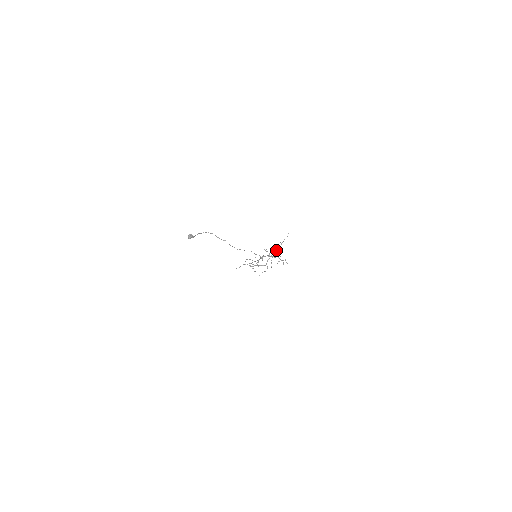
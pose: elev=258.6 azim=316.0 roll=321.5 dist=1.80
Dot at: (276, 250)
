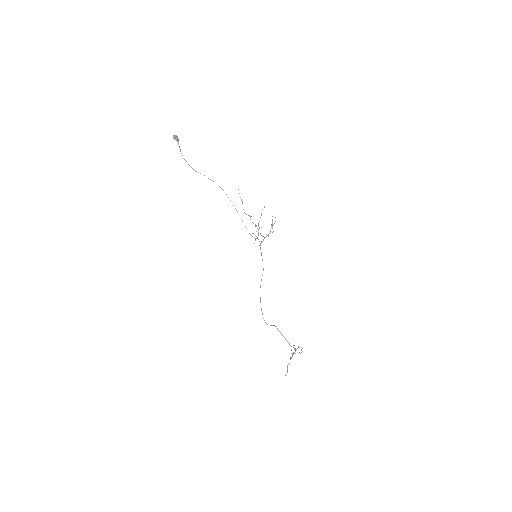
Dot at: (290, 359)
